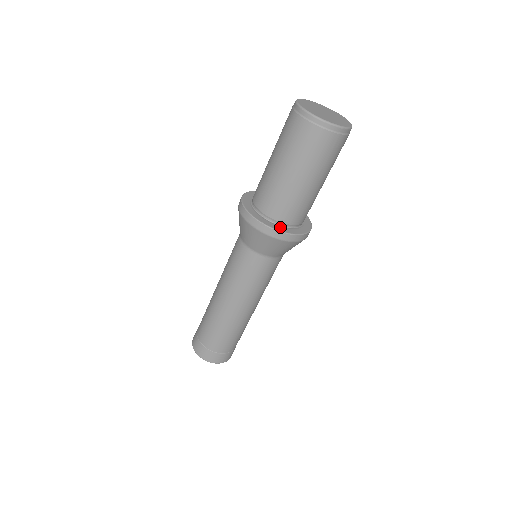
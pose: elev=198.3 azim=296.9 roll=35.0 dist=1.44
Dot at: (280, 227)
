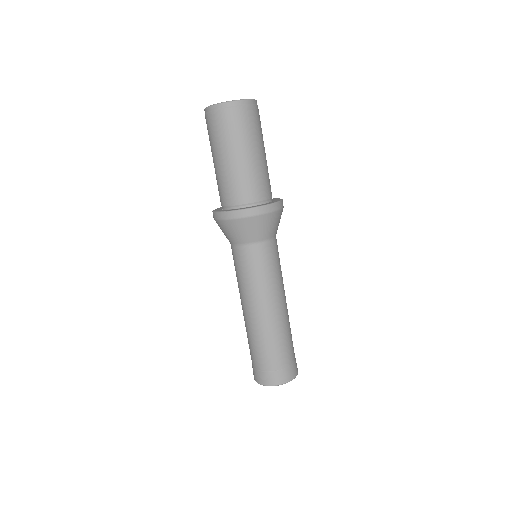
Dot at: (227, 210)
